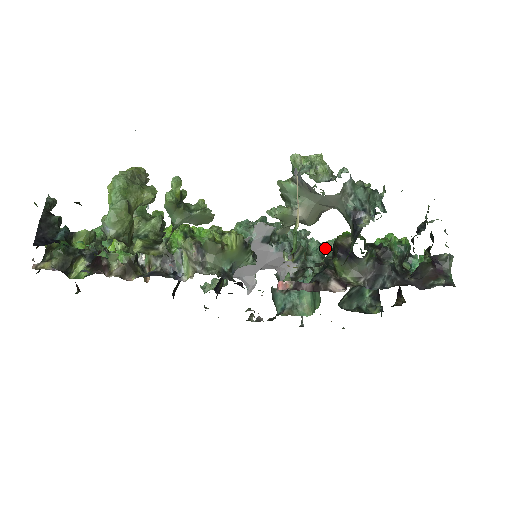
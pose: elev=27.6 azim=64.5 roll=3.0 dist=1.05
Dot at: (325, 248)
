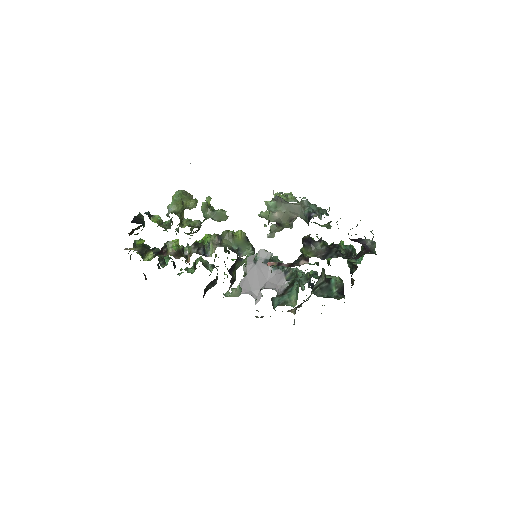
Dot at: occluded
